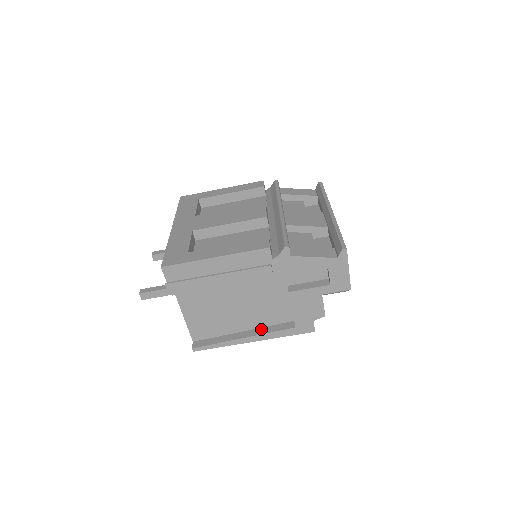
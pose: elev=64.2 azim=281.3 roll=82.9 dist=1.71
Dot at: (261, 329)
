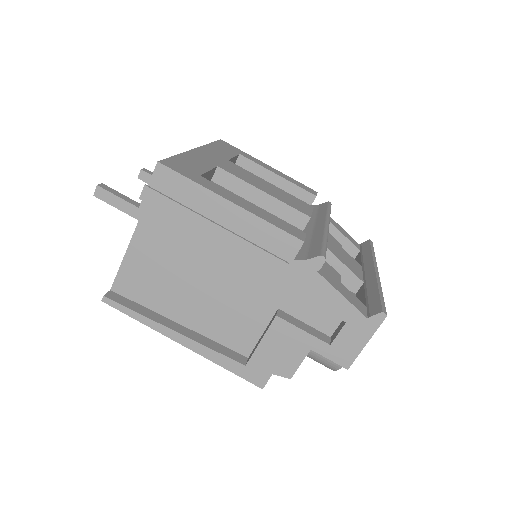
Dot at: (203, 337)
